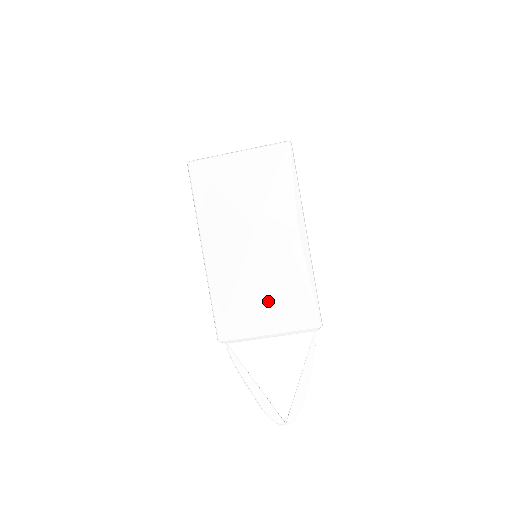
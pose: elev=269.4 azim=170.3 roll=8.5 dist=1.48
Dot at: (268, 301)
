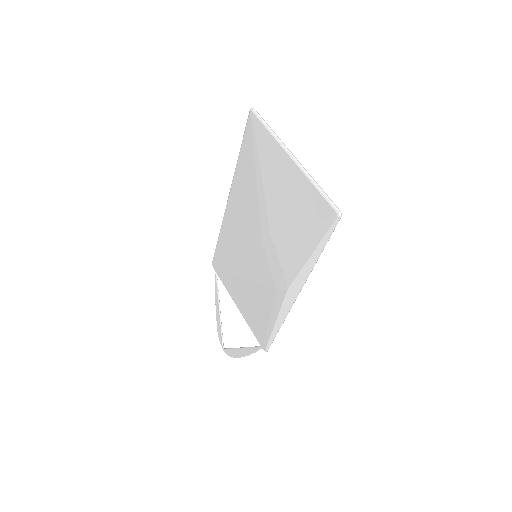
Dot at: (245, 292)
